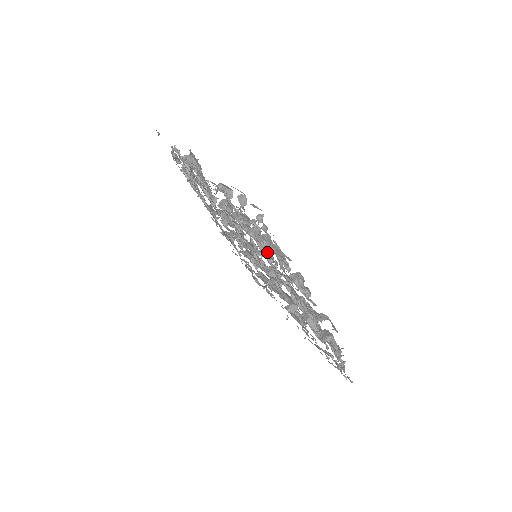
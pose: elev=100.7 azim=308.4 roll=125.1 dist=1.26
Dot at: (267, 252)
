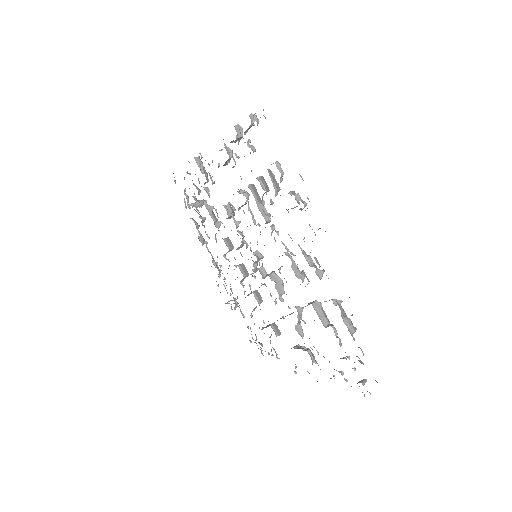
Dot at: (262, 187)
